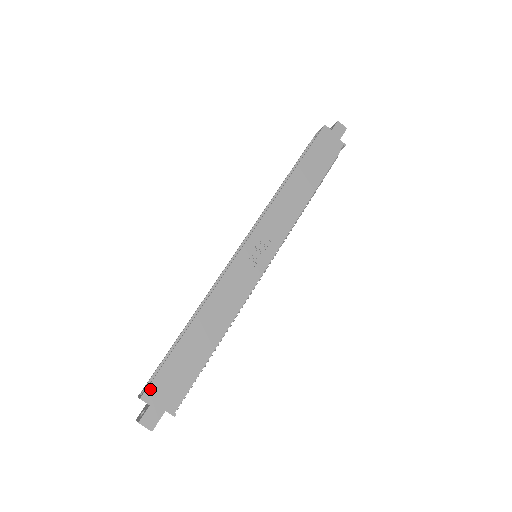
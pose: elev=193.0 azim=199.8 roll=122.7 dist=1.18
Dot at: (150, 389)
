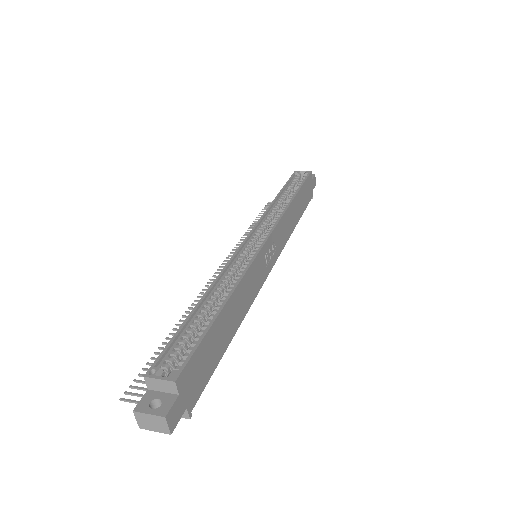
Dot at: (185, 371)
